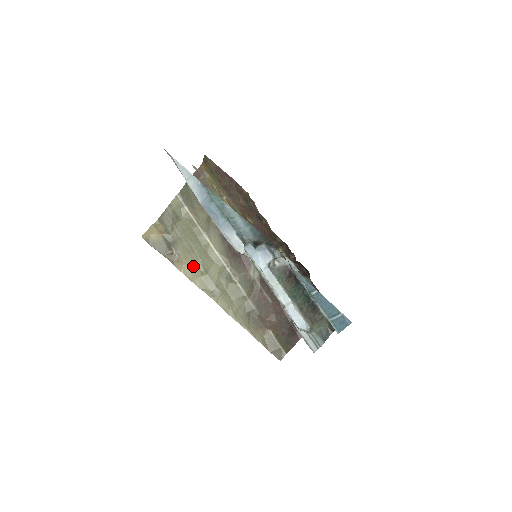
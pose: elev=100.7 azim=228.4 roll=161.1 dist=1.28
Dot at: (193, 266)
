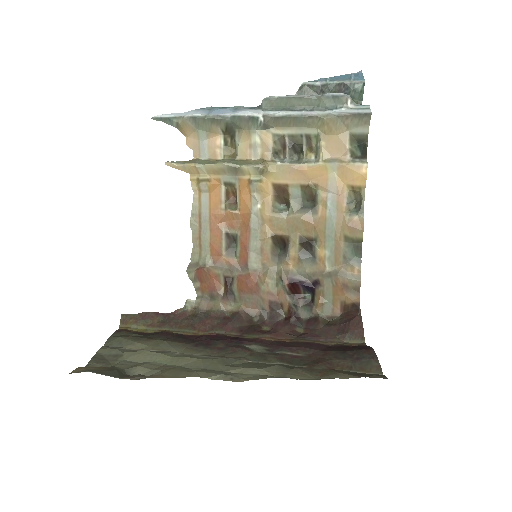
Dot at: (175, 371)
